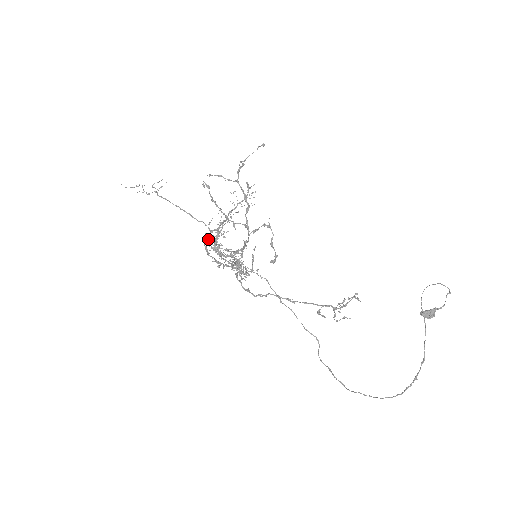
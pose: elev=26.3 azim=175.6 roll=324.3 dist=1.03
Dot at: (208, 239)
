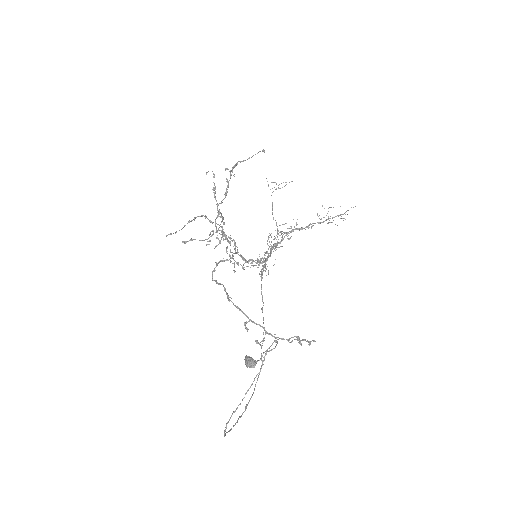
Dot at: occluded
